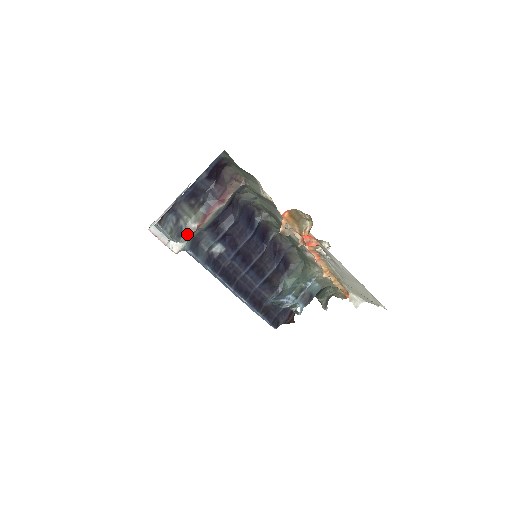
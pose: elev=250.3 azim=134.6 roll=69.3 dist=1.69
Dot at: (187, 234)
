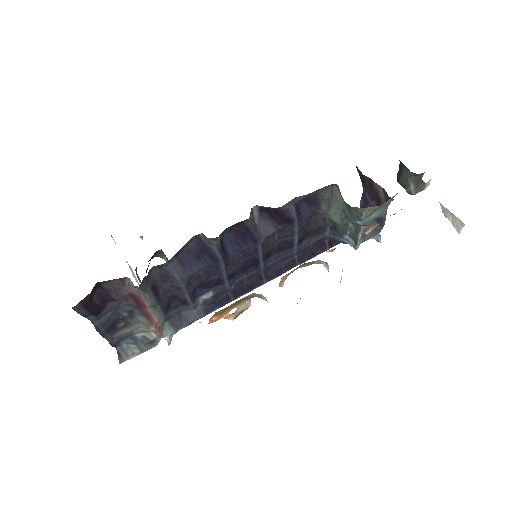
Dot at: (156, 336)
